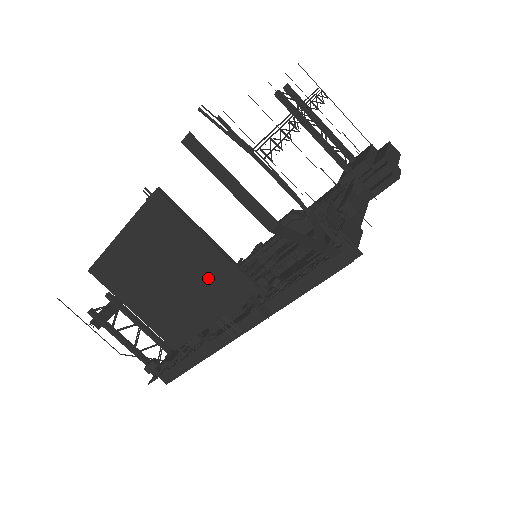
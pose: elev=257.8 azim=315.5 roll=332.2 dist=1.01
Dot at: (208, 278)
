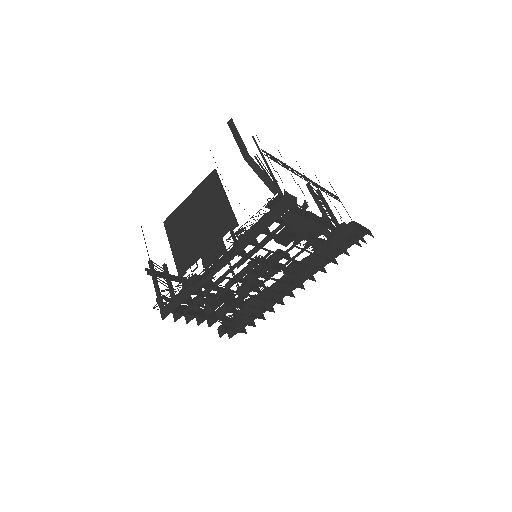
Dot at: (216, 220)
